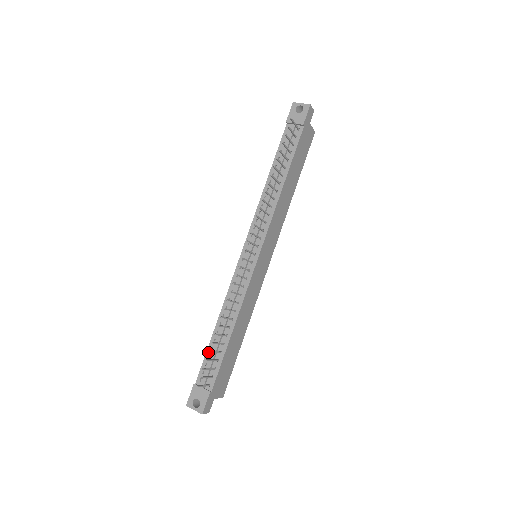
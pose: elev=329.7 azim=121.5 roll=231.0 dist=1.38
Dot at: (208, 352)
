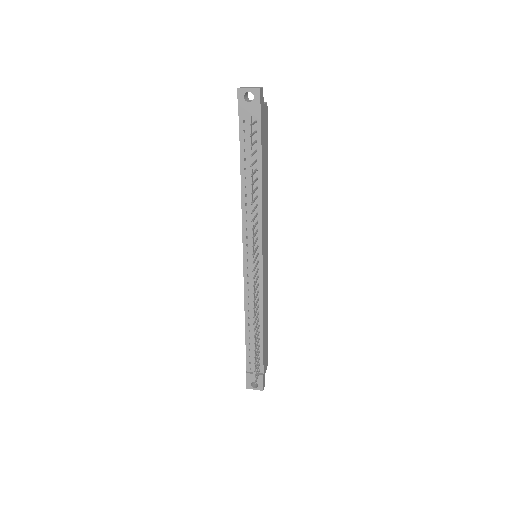
Dot at: (247, 348)
